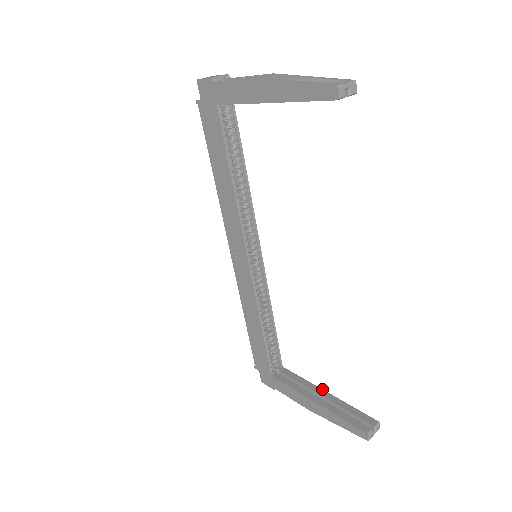
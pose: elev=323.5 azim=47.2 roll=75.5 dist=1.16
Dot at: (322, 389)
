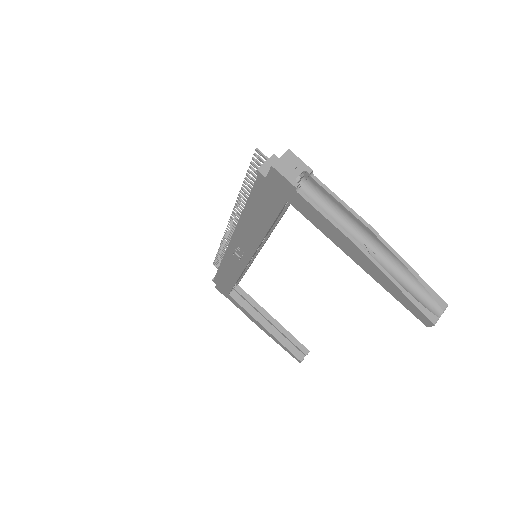
Dot at: occluded
